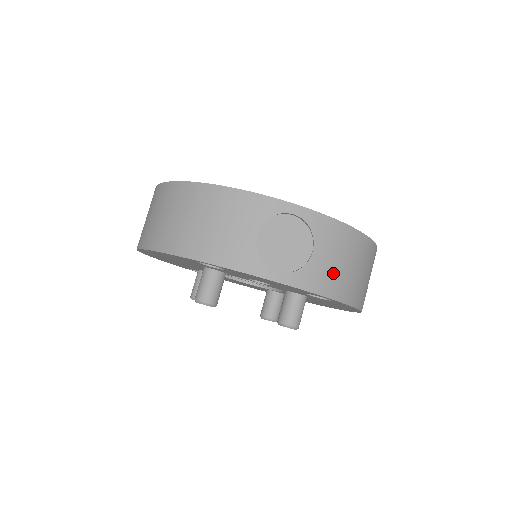
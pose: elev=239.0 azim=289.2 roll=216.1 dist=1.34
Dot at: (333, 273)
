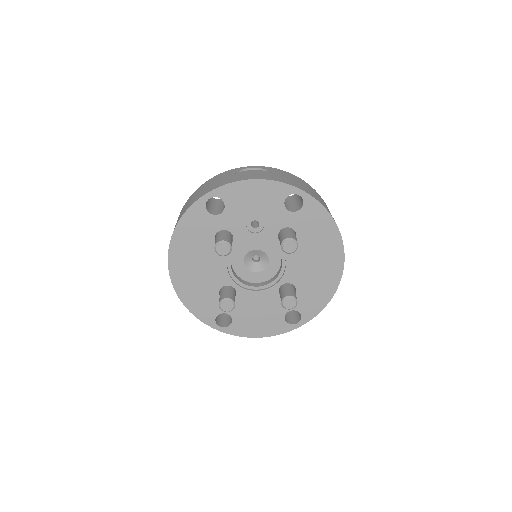
Dot at: (291, 181)
